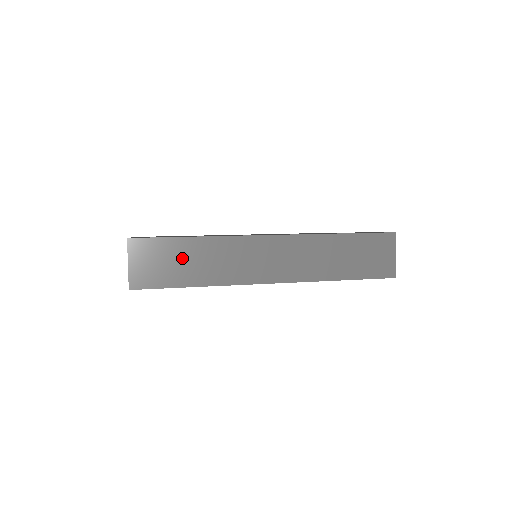
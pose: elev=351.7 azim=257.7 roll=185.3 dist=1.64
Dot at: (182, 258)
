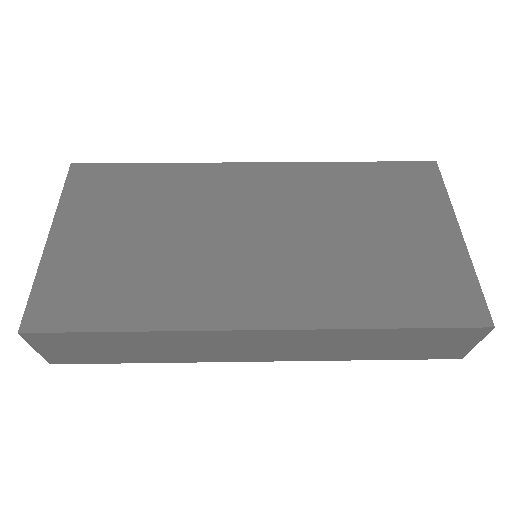
Dot at: (115, 346)
